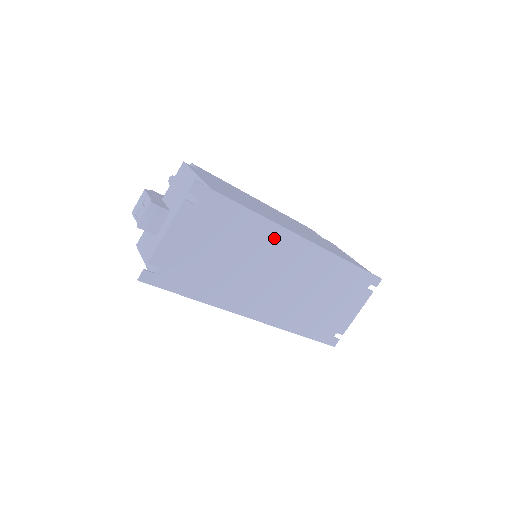
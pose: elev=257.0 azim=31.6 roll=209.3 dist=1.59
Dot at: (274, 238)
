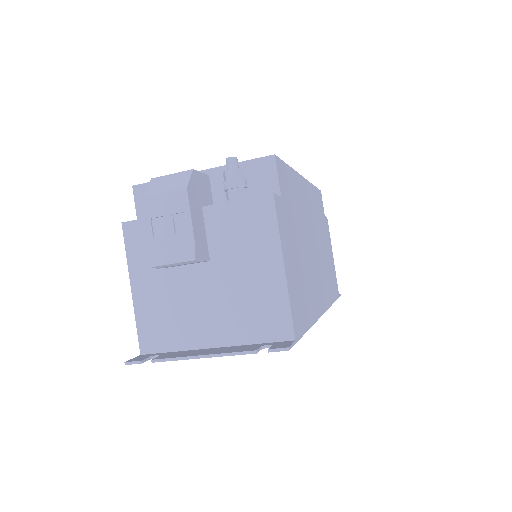
Dot at: occluded
